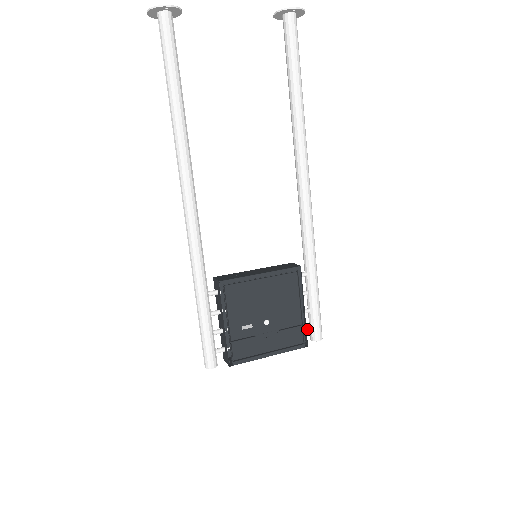
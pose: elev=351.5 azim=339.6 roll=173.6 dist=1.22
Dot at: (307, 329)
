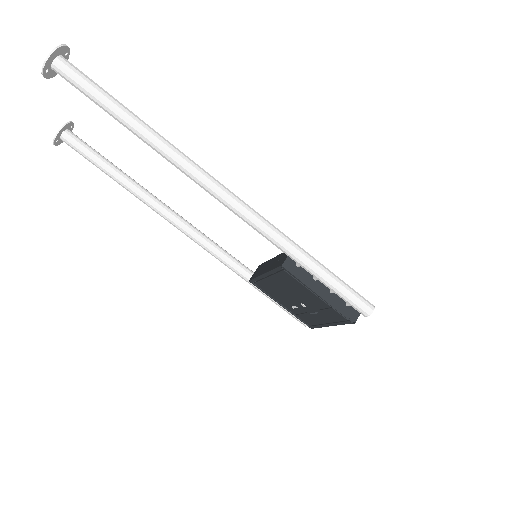
Dot at: (349, 305)
